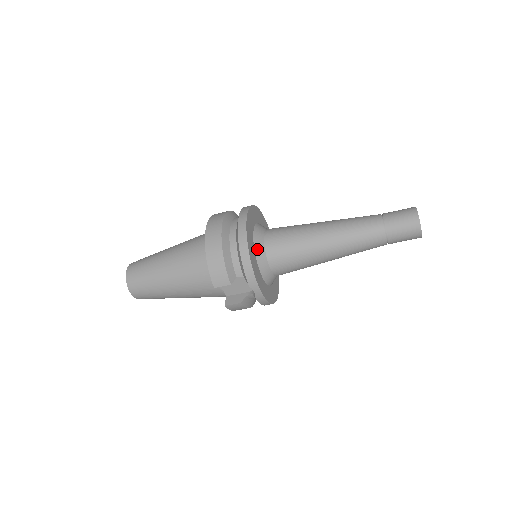
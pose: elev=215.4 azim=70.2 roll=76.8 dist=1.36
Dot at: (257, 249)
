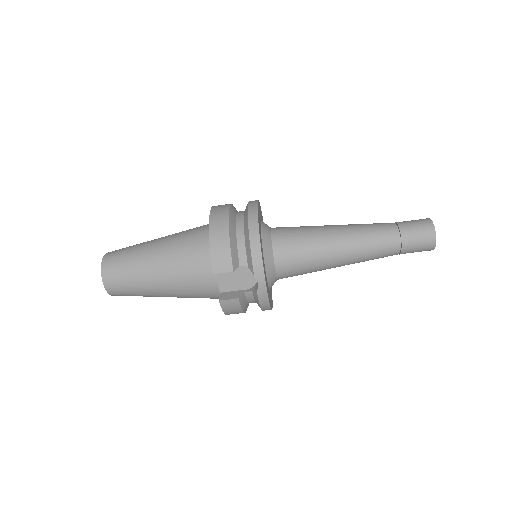
Dot at: (264, 240)
